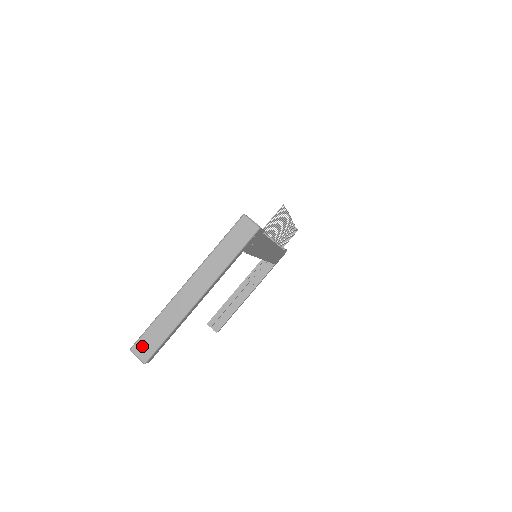
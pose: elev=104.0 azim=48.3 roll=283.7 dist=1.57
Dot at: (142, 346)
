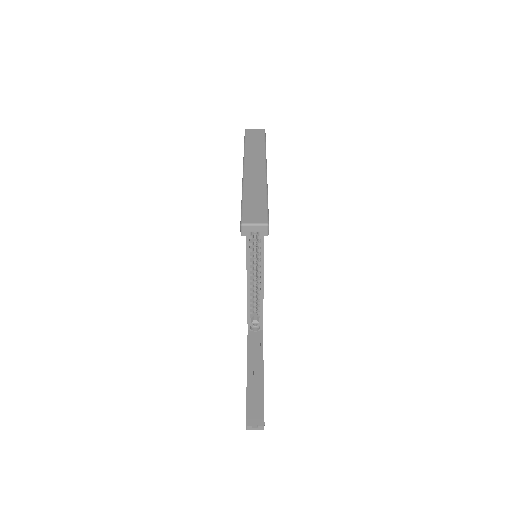
Dot at: (251, 215)
